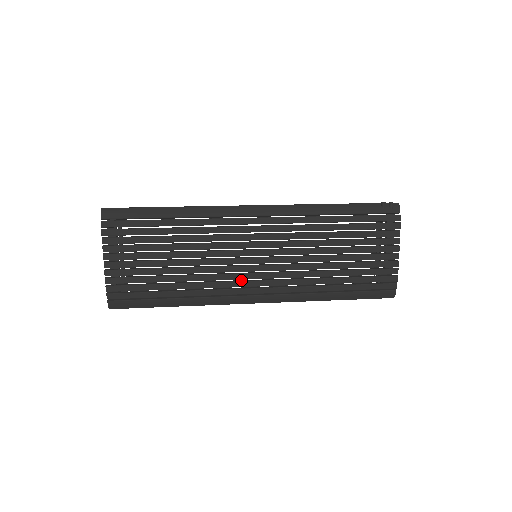
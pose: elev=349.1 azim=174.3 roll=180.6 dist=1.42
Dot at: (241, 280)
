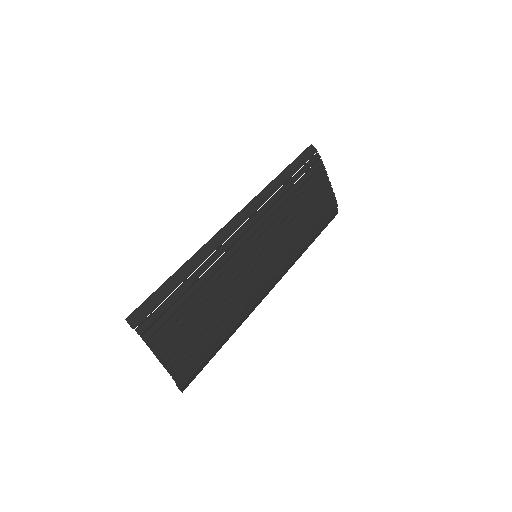
Dot at: (257, 282)
